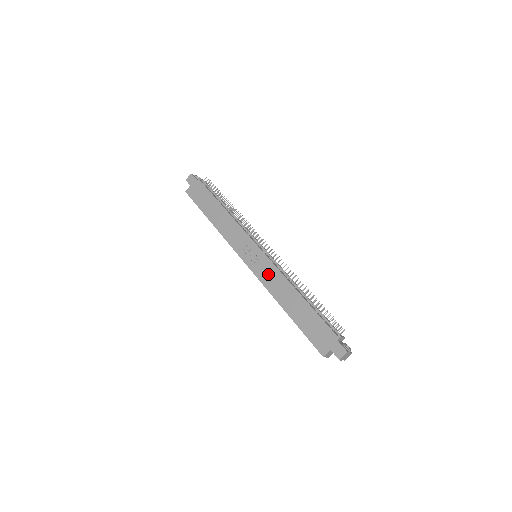
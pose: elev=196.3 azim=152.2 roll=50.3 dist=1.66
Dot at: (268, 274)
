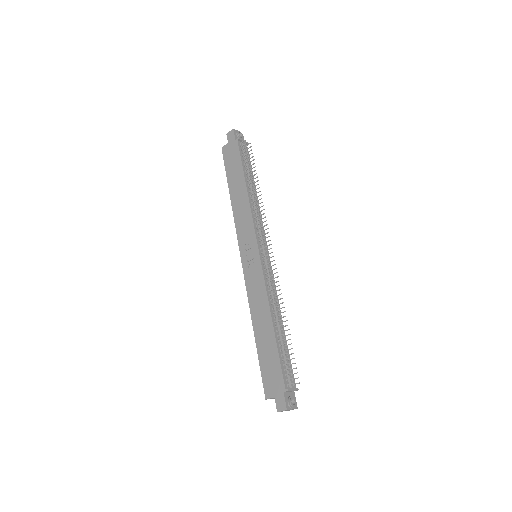
Dot at: (255, 285)
